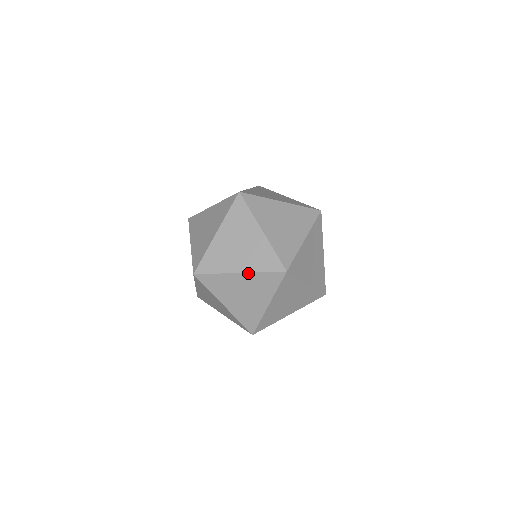
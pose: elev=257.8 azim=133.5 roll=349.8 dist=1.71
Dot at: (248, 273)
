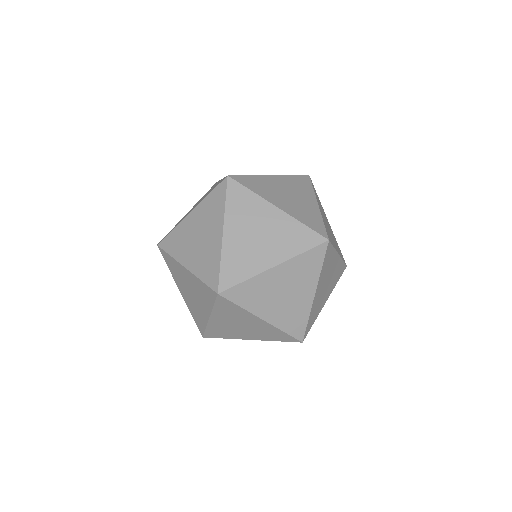
Dot at: (285, 262)
